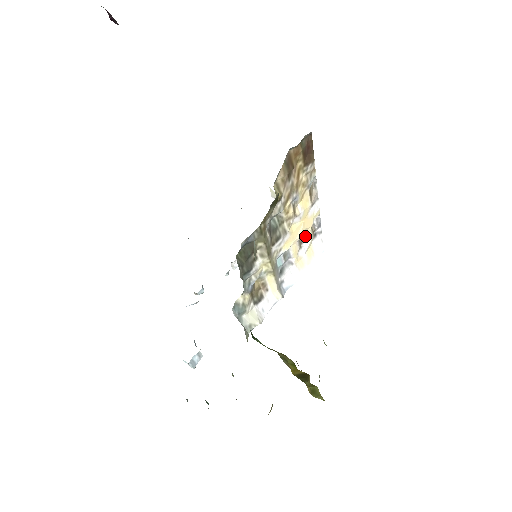
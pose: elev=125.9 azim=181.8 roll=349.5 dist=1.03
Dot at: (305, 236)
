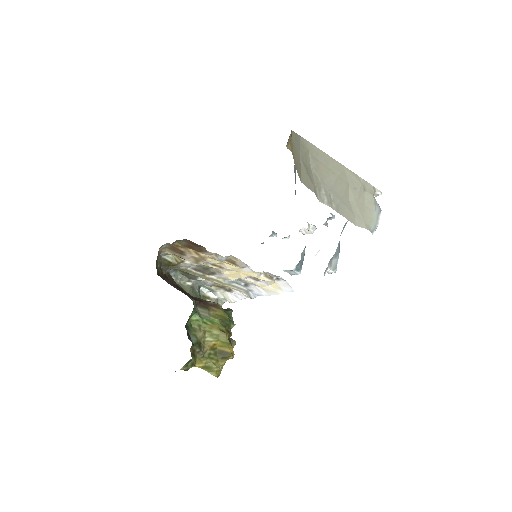
Dot at: (257, 278)
